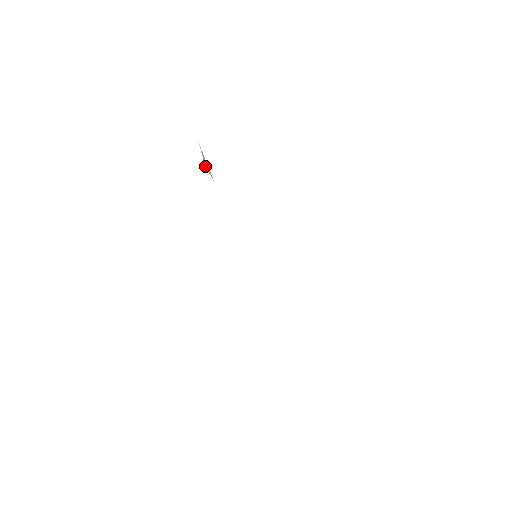
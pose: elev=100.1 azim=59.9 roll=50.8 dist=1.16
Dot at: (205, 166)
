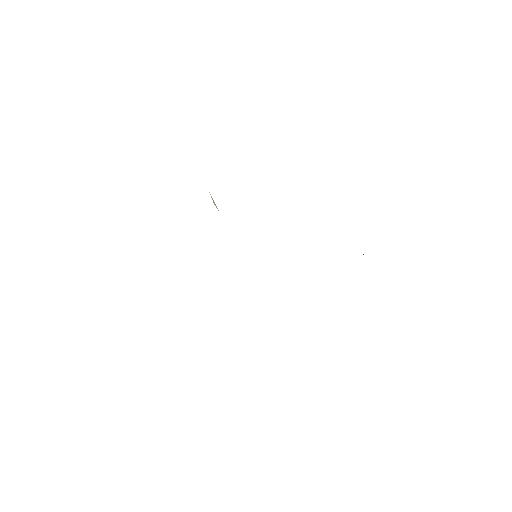
Dot at: (214, 204)
